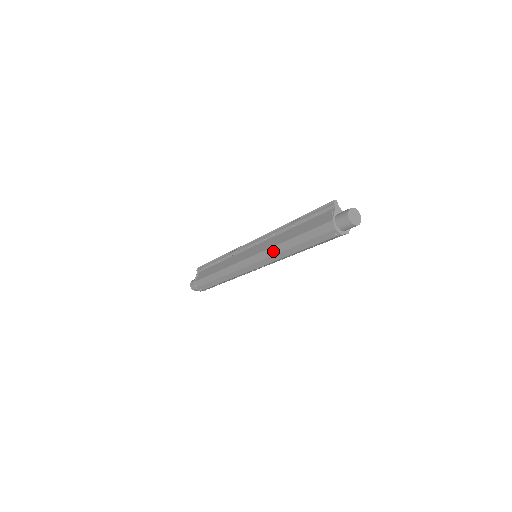
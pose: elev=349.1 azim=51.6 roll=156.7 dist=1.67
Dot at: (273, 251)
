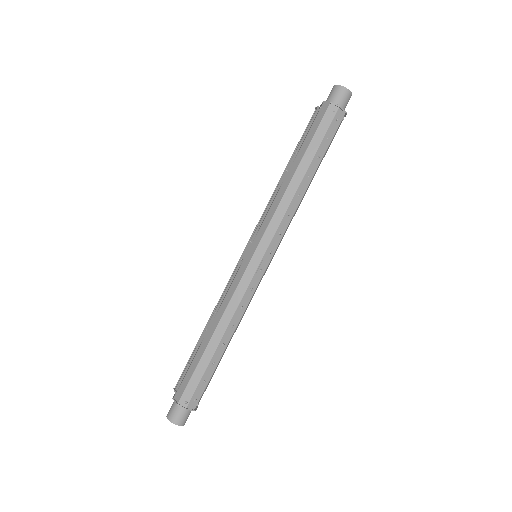
Dot at: (274, 205)
